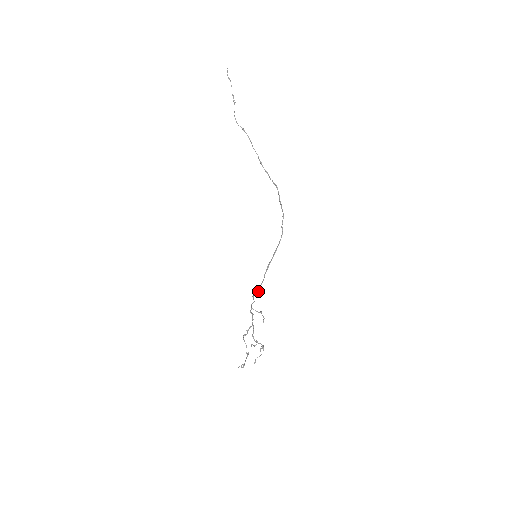
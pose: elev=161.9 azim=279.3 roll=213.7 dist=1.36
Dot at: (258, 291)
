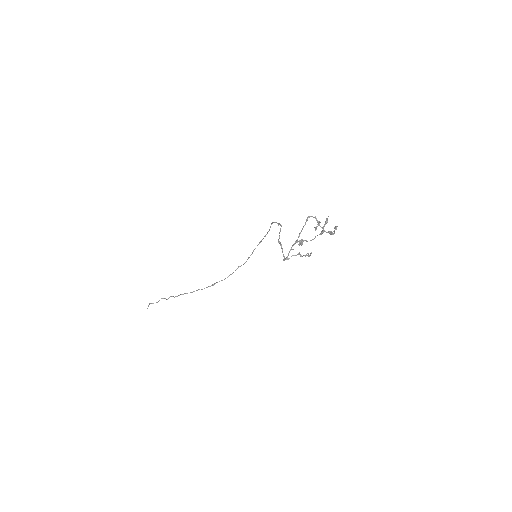
Dot at: occluded
